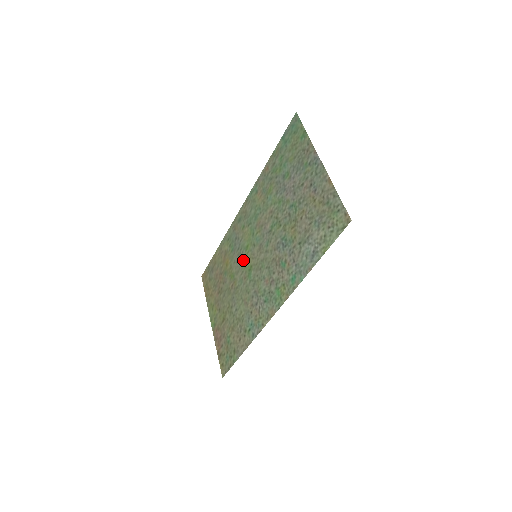
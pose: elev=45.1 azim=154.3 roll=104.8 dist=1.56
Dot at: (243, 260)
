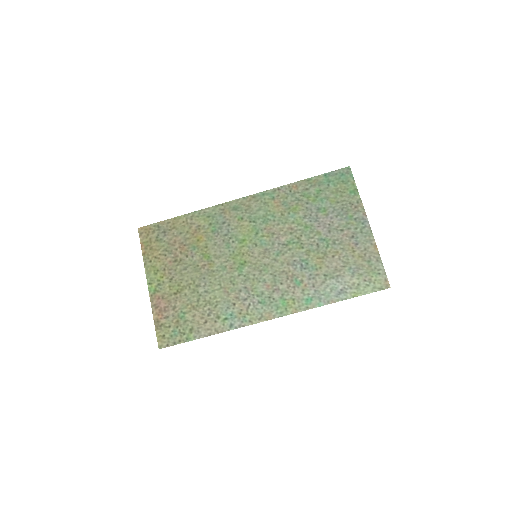
Dot at: (232, 250)
